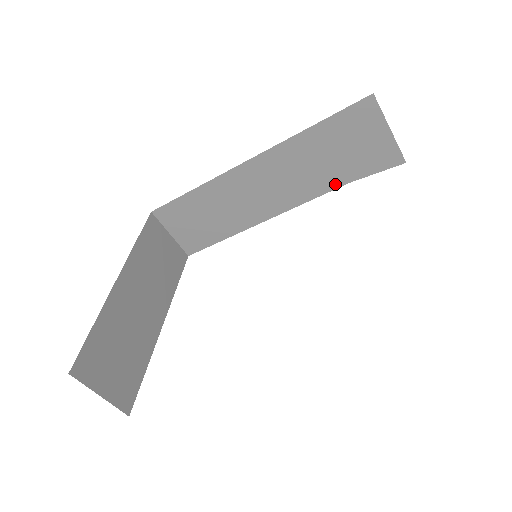
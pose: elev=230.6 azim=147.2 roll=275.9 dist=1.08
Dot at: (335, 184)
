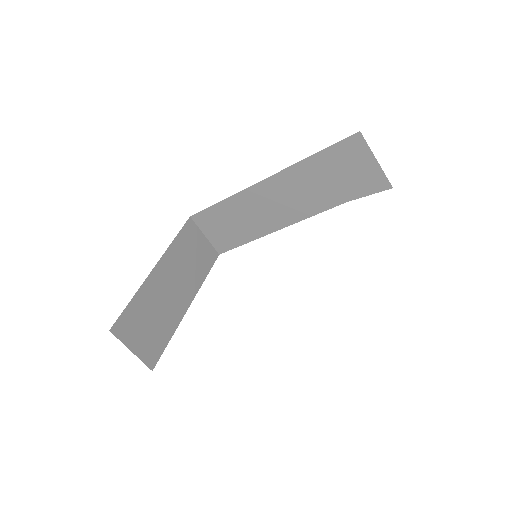
Dot at: (335, 203)
